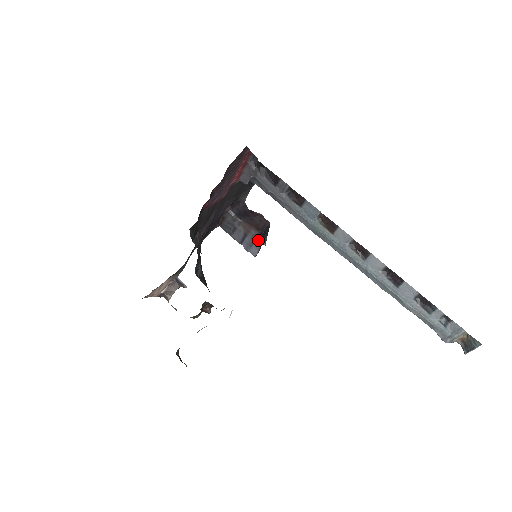
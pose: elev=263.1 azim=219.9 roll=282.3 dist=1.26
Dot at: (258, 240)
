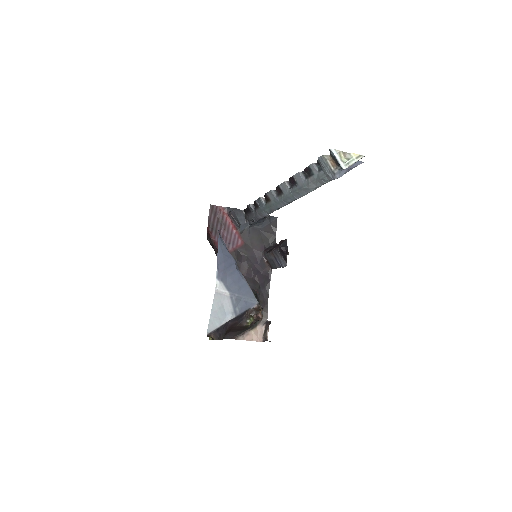
Dot at: (277, 253)
